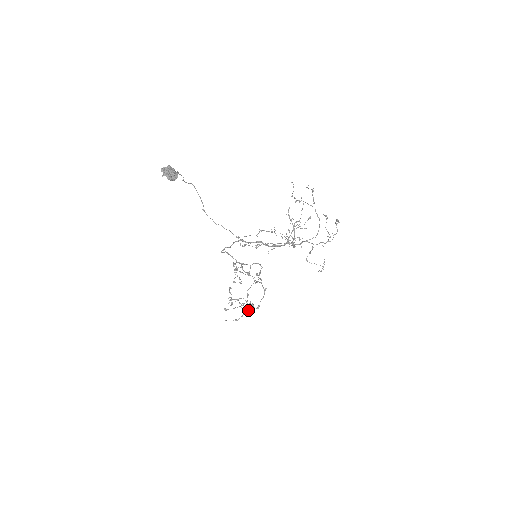
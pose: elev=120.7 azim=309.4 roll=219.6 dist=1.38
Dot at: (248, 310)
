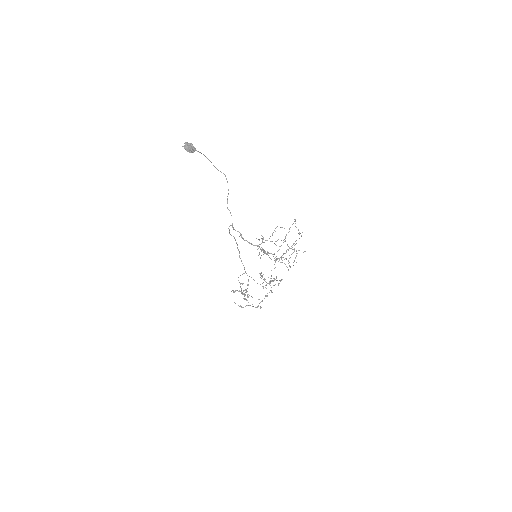
Dot at: (234, 292)
